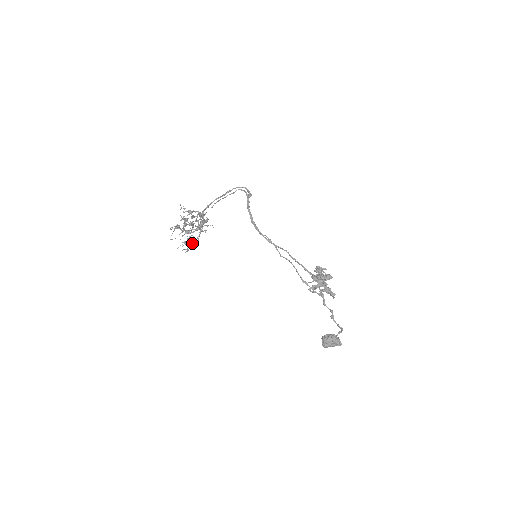
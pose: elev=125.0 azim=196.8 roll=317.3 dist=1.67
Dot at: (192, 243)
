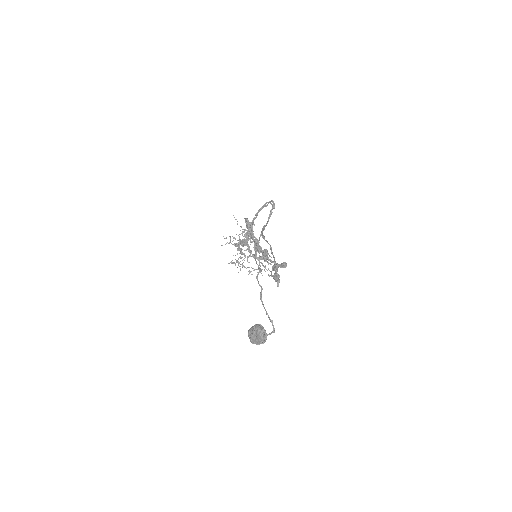
Dot at: (242, 263)
